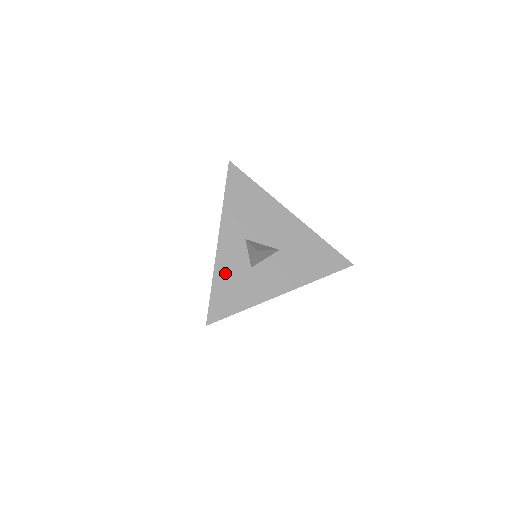
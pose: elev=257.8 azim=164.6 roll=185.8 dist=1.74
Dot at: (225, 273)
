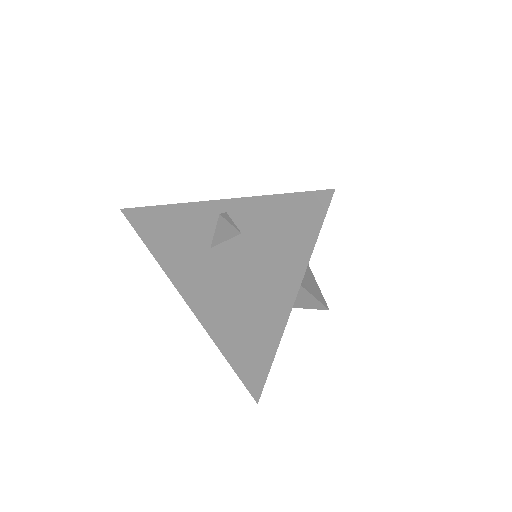
Dot at: occluded
